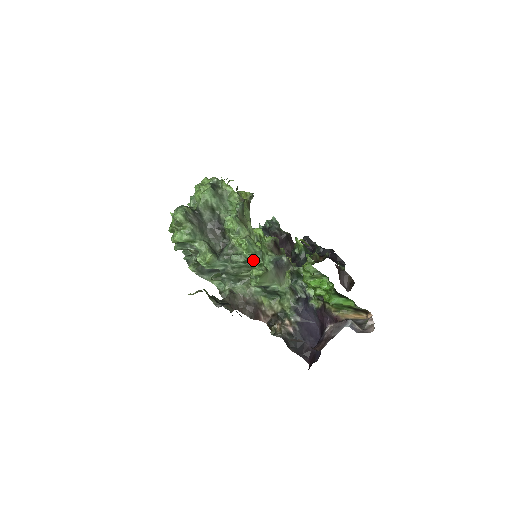
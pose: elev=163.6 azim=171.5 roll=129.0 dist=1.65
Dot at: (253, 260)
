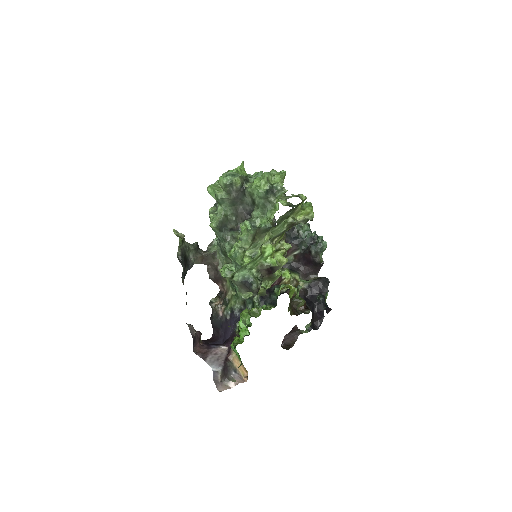
Dot at: (233, 262)
